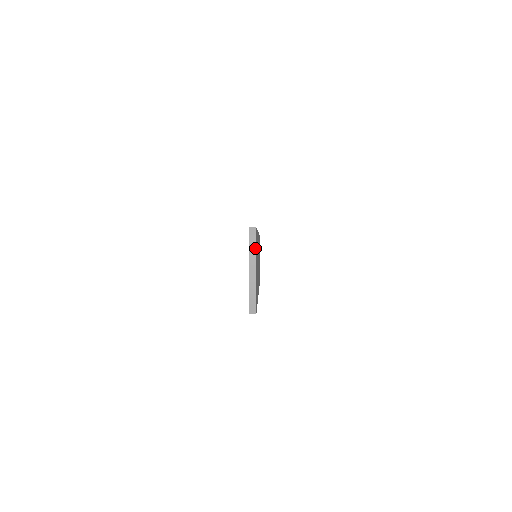
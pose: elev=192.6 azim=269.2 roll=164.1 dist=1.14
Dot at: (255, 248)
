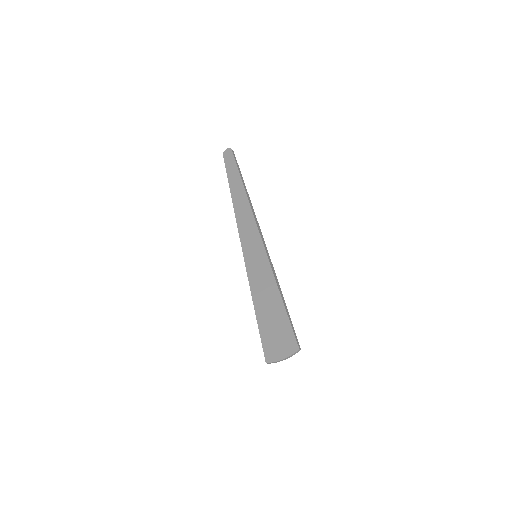
Dot at: occluded
